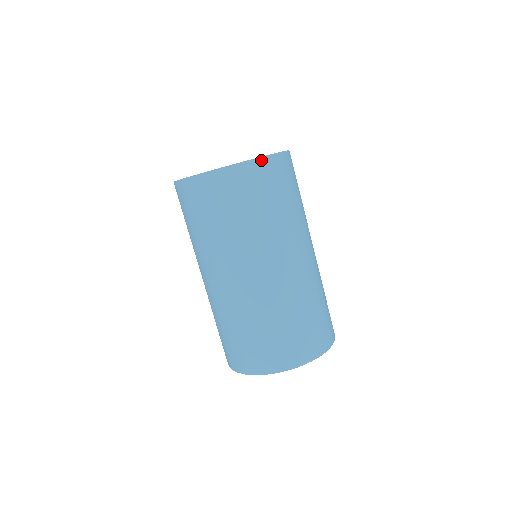
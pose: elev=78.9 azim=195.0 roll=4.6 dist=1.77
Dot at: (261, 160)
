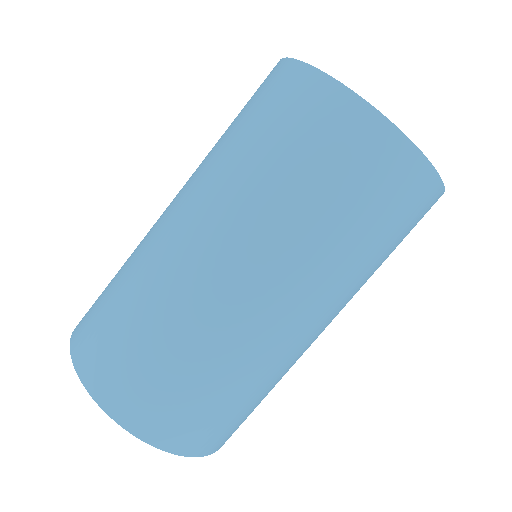
Dot at: (433, 175)
